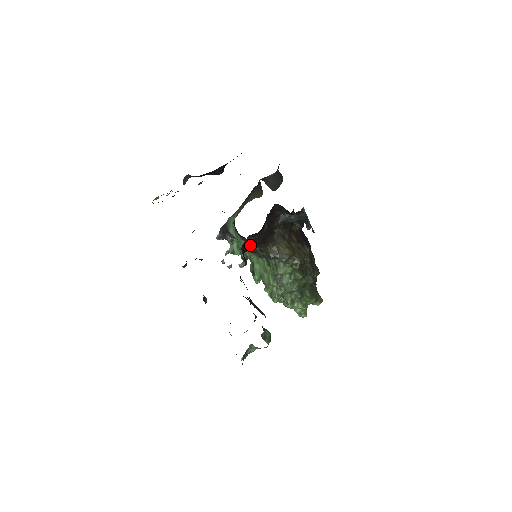
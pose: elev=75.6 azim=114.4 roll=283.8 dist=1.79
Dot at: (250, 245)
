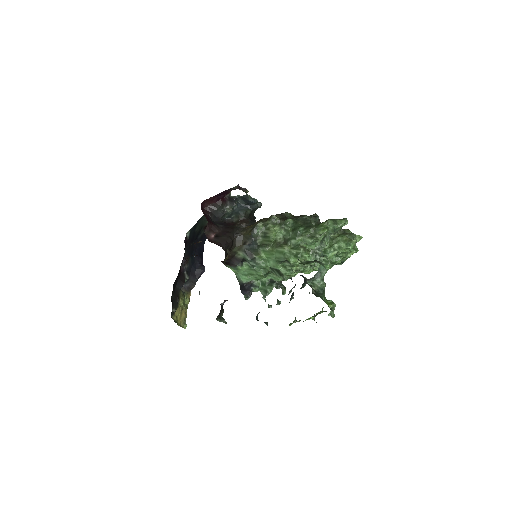
Dot at: (219, 239)
